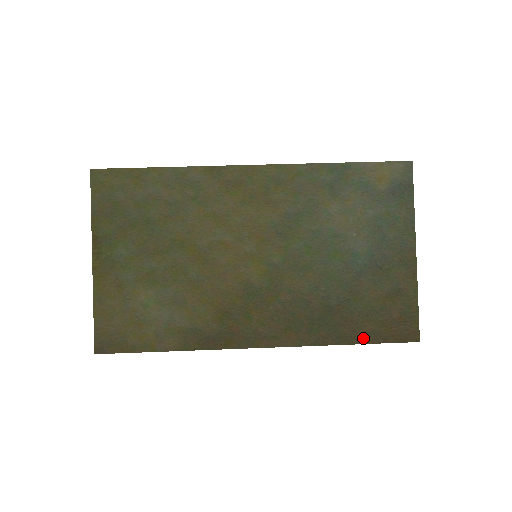
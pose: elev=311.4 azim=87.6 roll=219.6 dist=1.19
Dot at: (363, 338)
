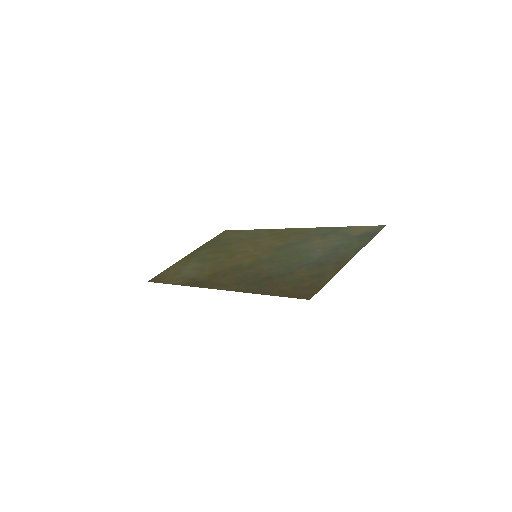
Dot at: (274, 293)
